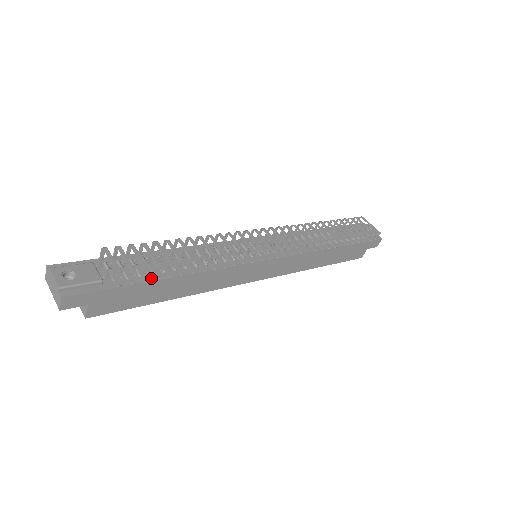
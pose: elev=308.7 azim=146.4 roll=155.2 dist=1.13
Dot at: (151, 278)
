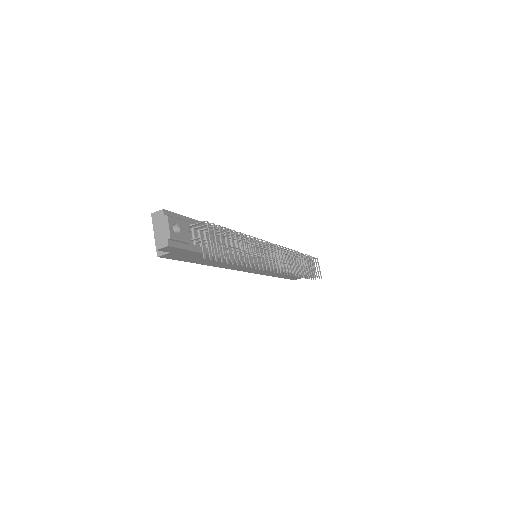
Dot at: (211, 252)
